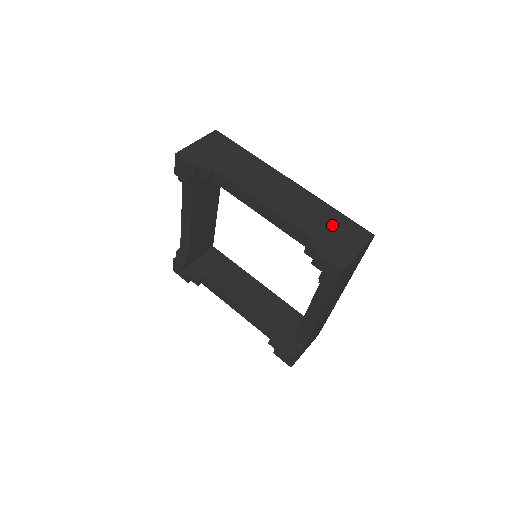
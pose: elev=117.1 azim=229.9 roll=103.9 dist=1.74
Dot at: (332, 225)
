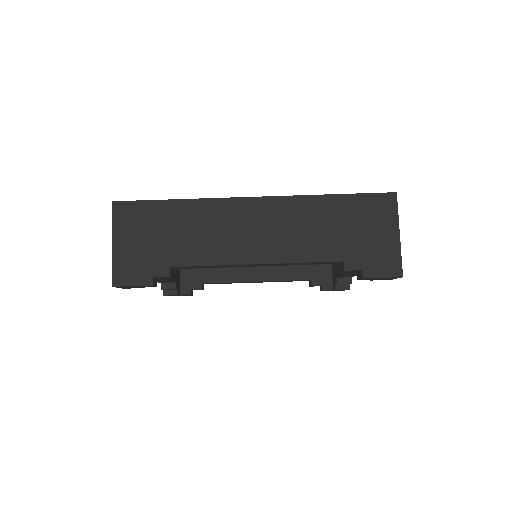
Dot at: (348, 222)
